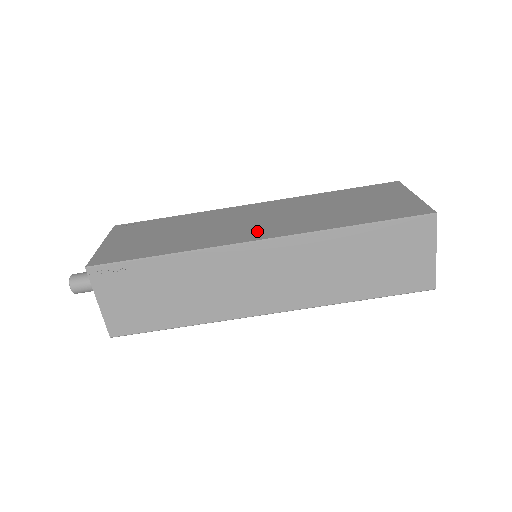
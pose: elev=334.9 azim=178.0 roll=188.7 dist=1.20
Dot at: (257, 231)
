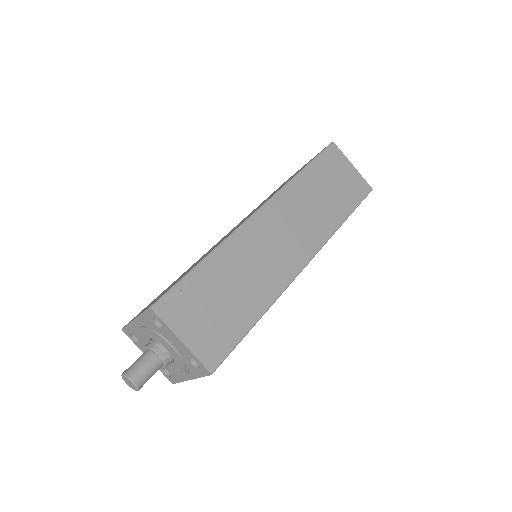
Dot at: occluded
